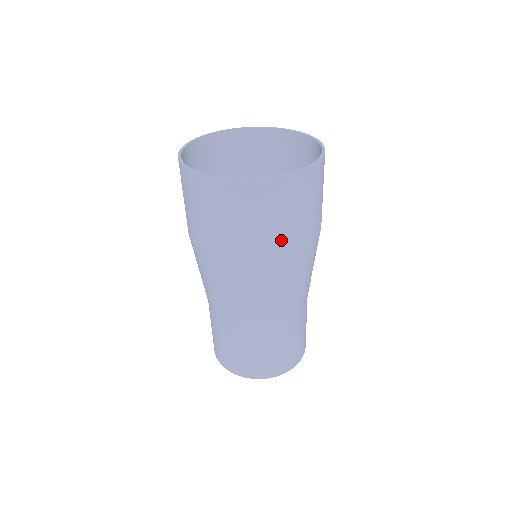
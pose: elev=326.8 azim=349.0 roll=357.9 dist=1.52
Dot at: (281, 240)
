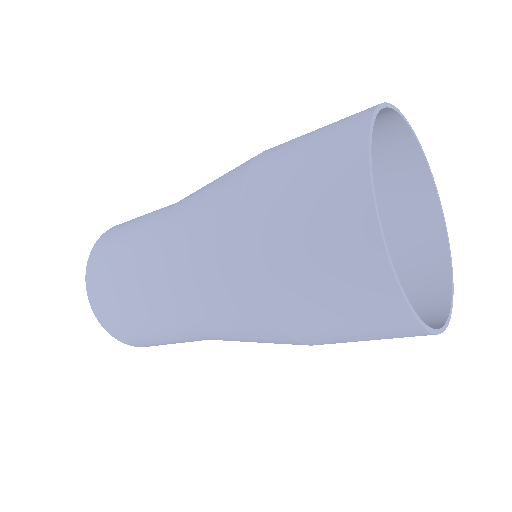
Dot at: (330, 342)
